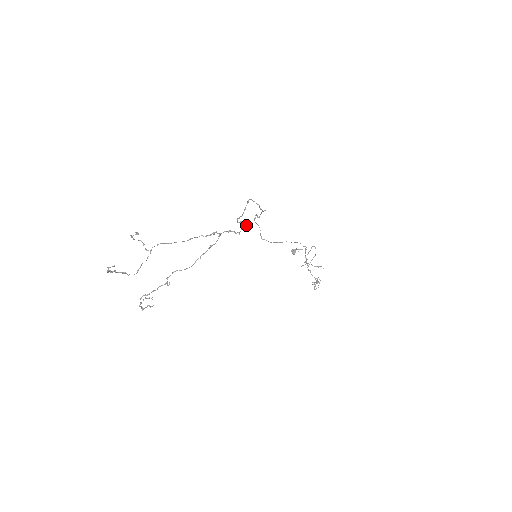
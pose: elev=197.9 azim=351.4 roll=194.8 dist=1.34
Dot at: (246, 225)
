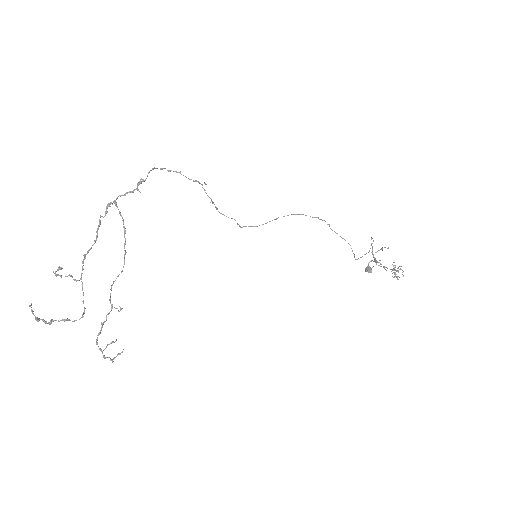
Dot at: (145, 180)
